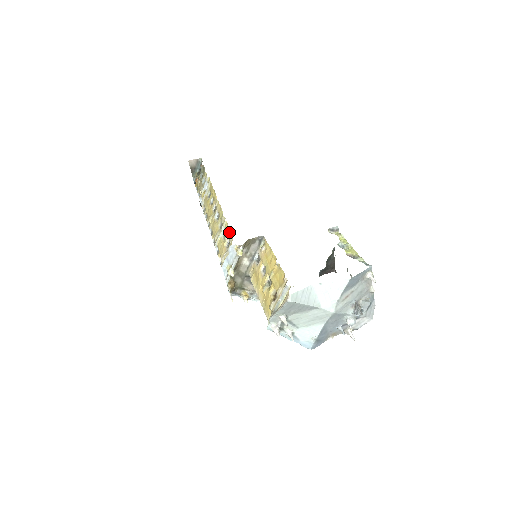
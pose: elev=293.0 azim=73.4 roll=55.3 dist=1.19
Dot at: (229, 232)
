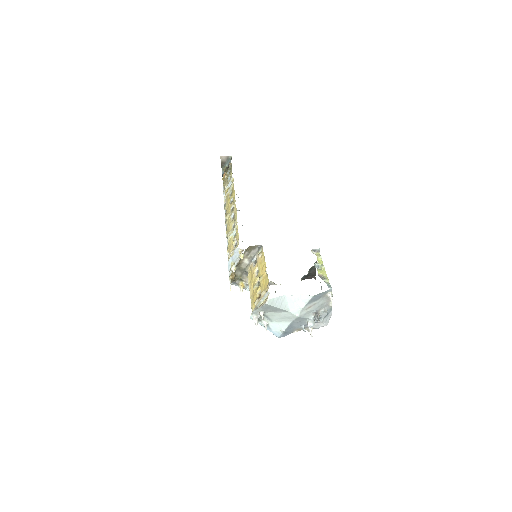
Dot at: (238, 236)
